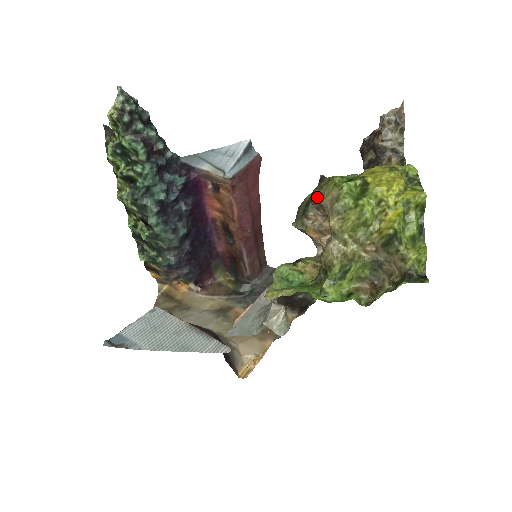
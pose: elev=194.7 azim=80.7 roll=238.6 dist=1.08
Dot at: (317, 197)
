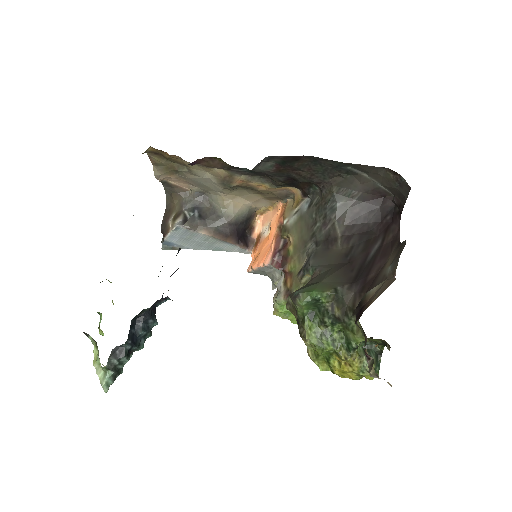
Dot at: (304, 341)
